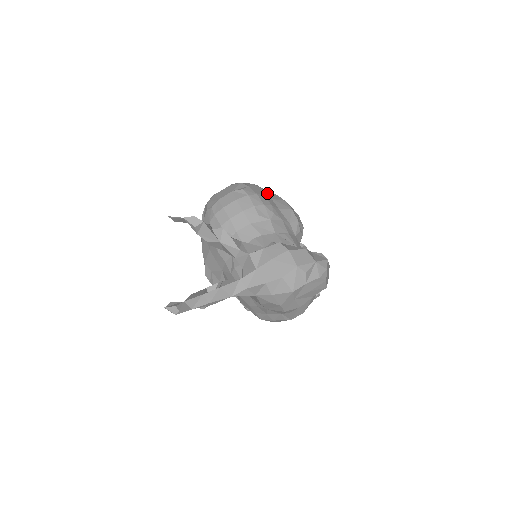
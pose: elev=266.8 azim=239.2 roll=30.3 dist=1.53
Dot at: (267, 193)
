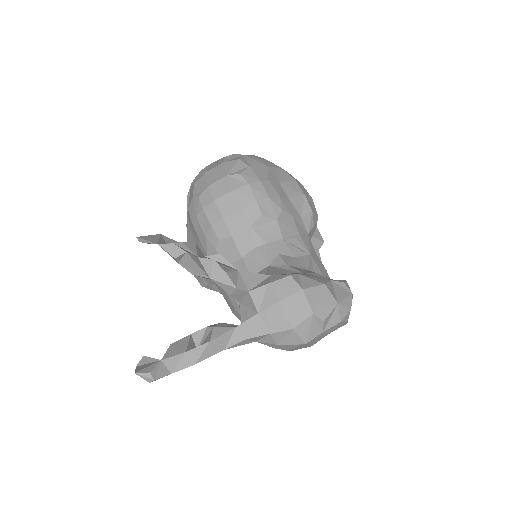
Dot at: (273, 173)
